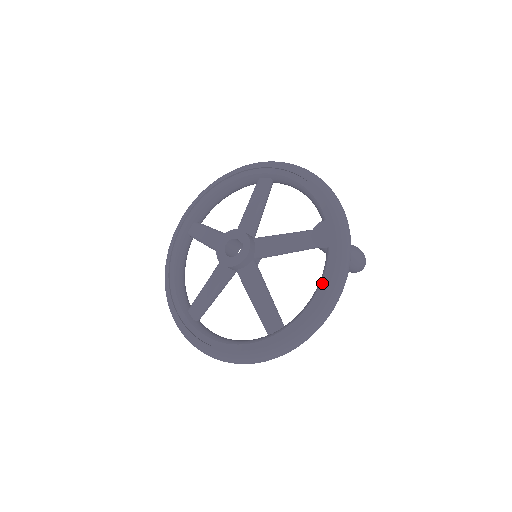
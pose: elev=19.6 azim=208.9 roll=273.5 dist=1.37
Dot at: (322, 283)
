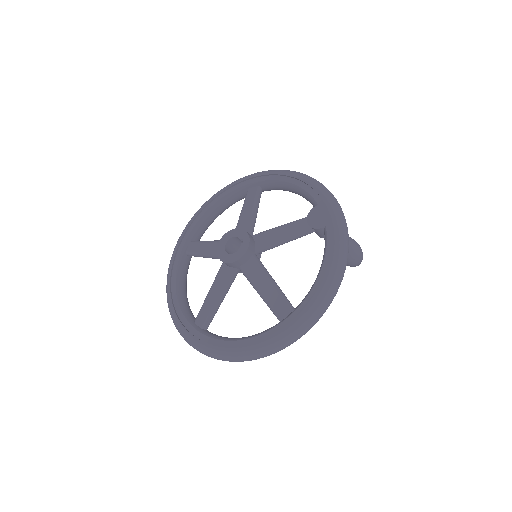
Dot at: (325, 258)
